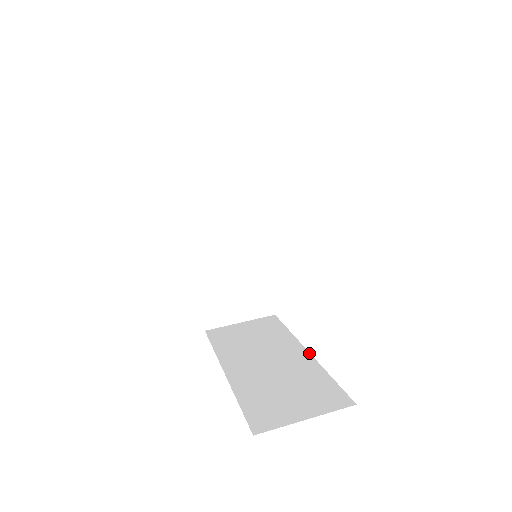
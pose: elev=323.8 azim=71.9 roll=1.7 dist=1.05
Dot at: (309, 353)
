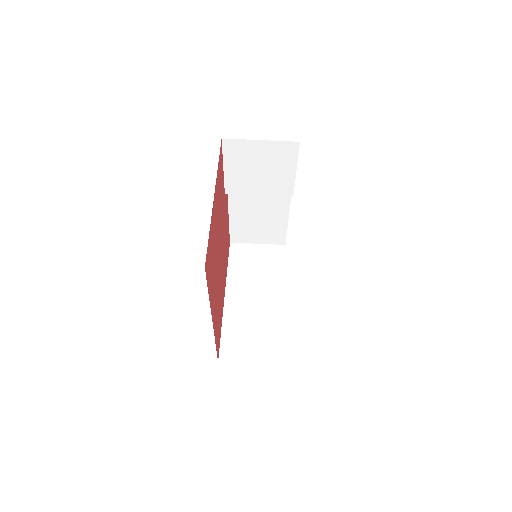
Dot at: (284, 303)
